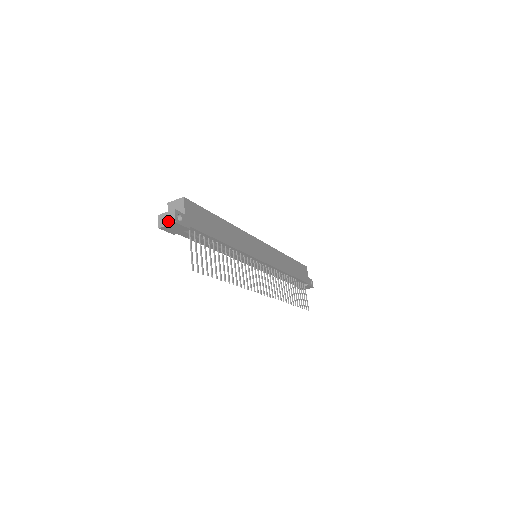
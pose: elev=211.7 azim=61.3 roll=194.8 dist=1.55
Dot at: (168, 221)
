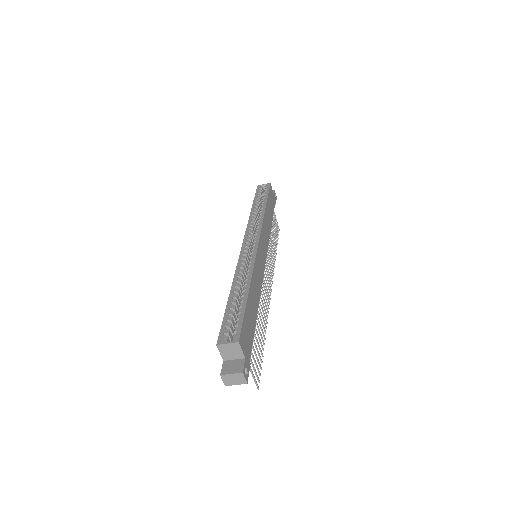
Dot at: (237, 382)
